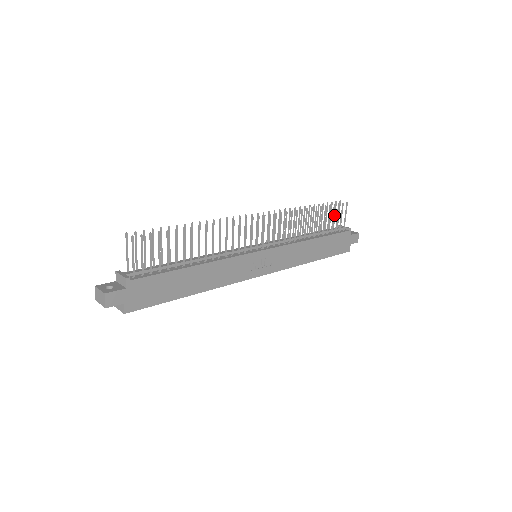
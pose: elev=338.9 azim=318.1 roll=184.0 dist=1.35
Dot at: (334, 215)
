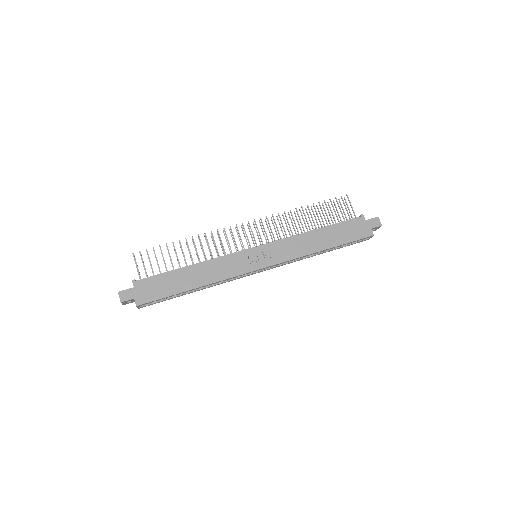
Dot at: (343, 211)
